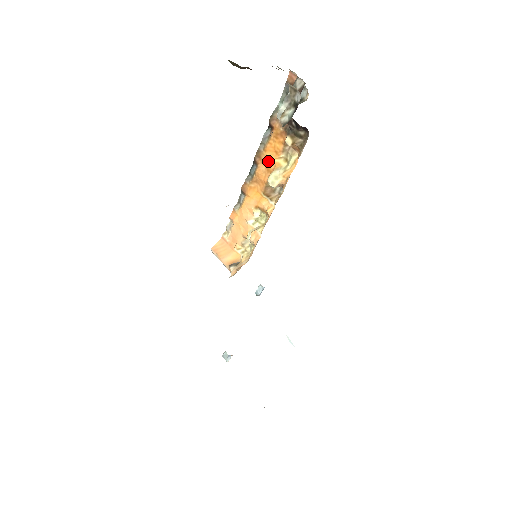
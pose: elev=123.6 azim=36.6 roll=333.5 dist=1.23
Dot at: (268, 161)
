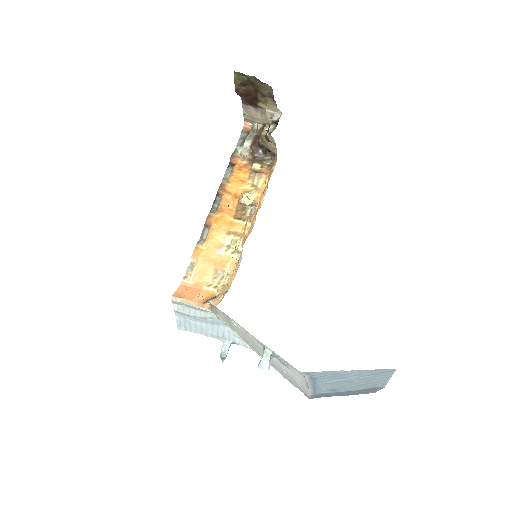
Dot at: (234, 190)
